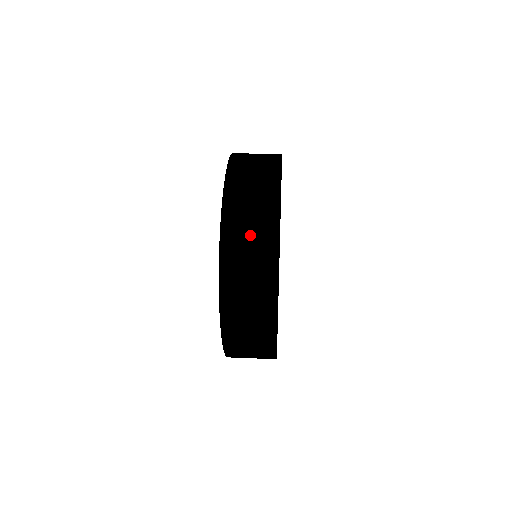
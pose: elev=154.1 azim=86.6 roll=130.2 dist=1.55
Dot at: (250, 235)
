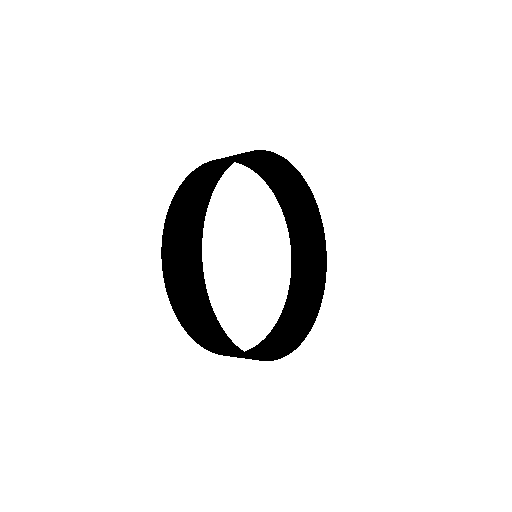
Dot at: occluded
